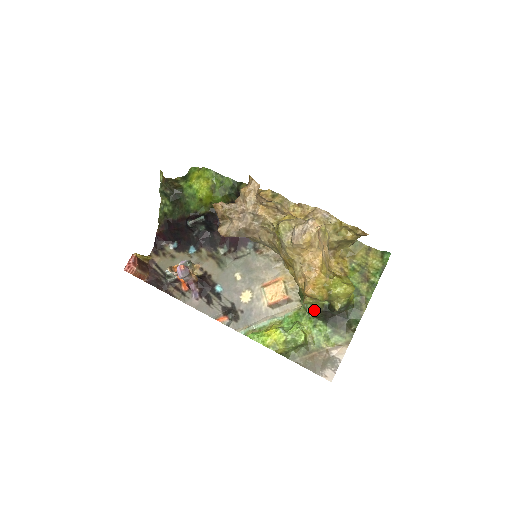
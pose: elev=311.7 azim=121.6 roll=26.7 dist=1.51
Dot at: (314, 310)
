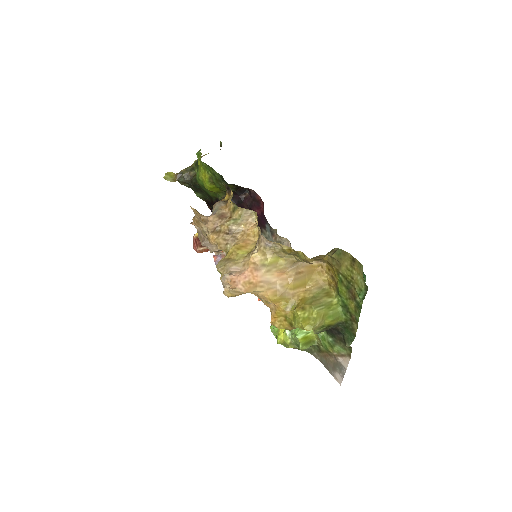
Dot at: occluded
